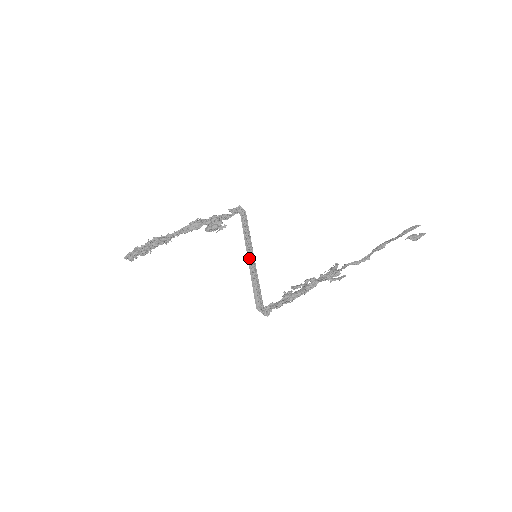
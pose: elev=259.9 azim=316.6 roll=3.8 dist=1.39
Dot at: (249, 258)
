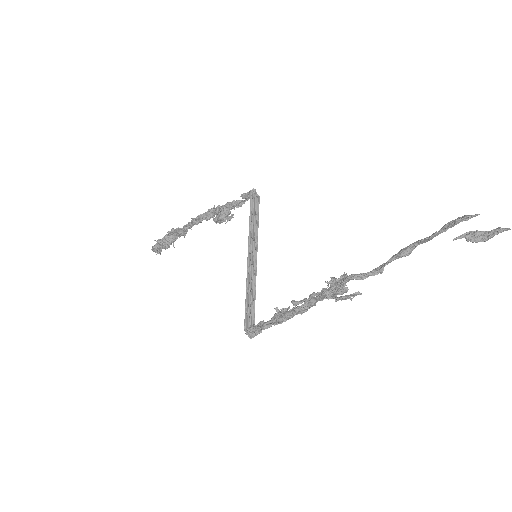
Dot at: (251, 258)
